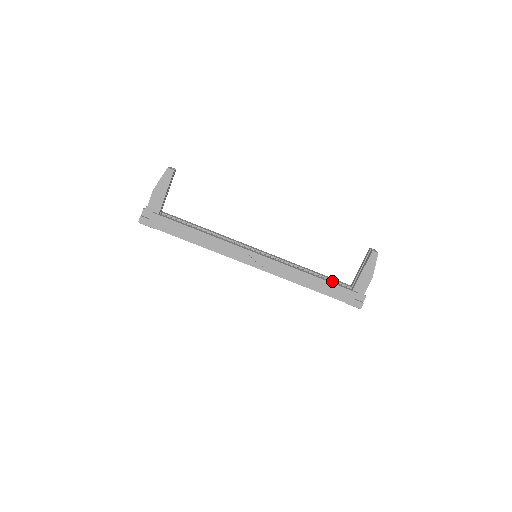
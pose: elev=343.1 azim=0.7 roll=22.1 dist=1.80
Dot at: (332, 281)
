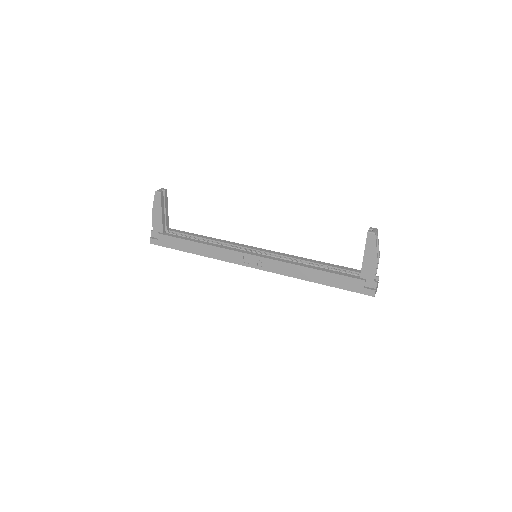
Dot at: (339, 270)
